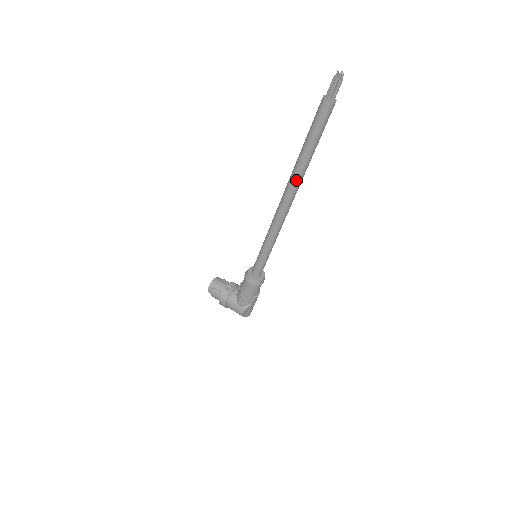
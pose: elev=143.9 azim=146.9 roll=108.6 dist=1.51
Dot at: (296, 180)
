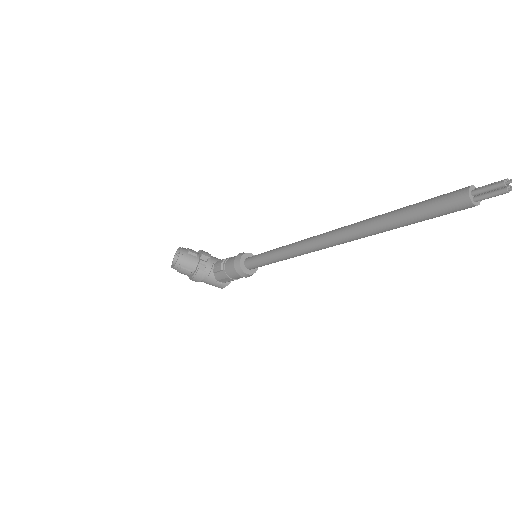
Dot at: (364, 237)
